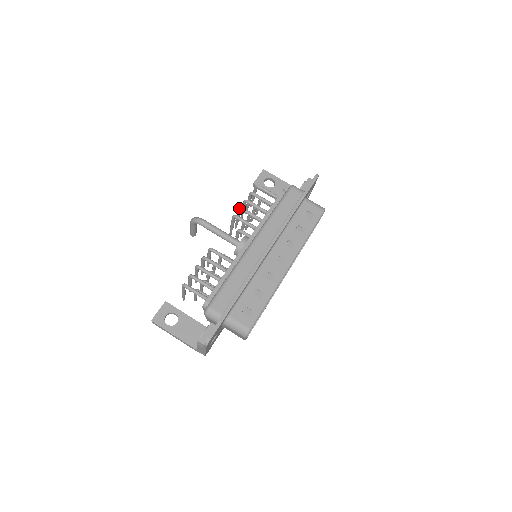
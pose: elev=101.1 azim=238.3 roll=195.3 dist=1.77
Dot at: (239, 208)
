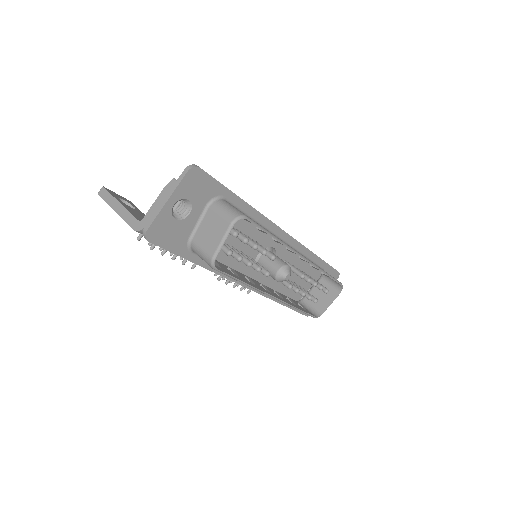
Dot at: occluded
